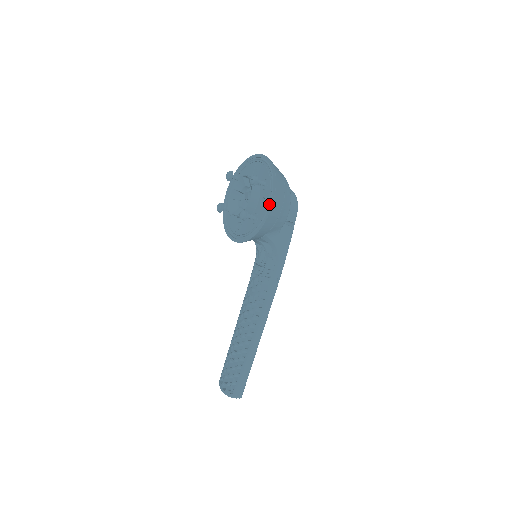
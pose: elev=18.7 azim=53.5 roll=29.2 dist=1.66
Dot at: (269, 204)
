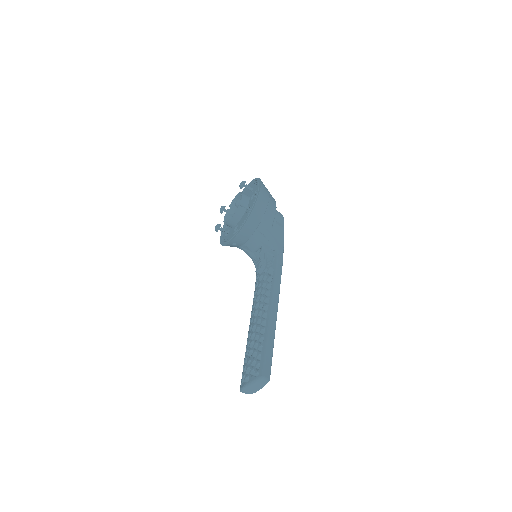
Dot at: (258, 190)
